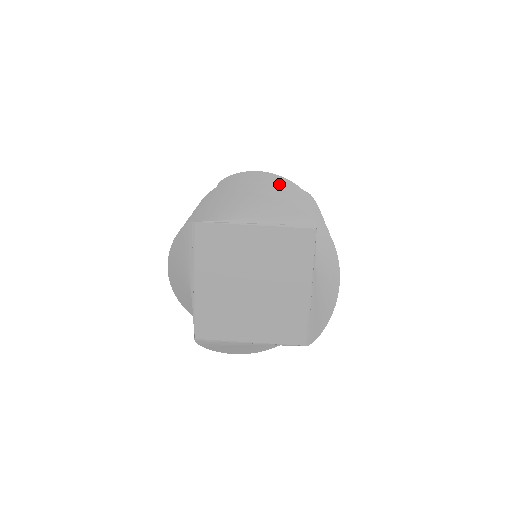
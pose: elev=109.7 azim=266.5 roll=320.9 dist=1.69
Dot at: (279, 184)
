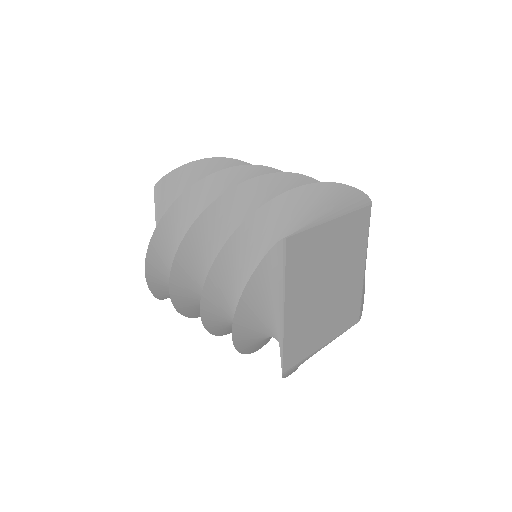
Dot at: (264, 168)
